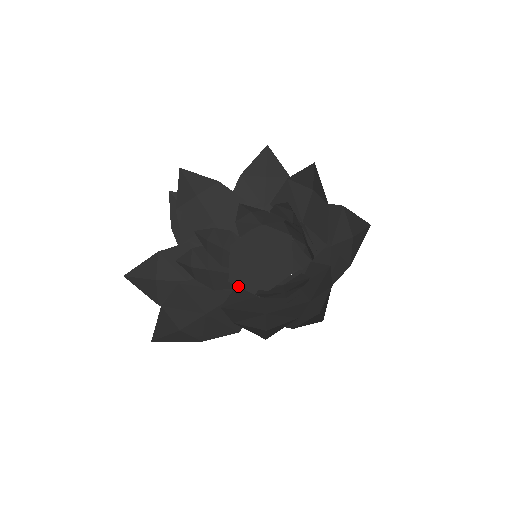
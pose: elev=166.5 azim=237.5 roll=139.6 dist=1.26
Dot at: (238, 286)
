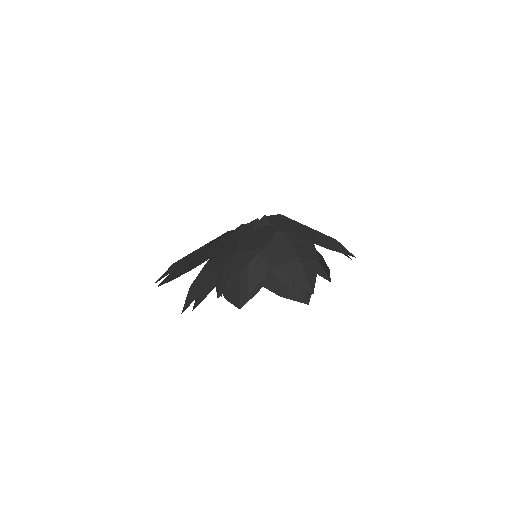
Dot at: occluded
